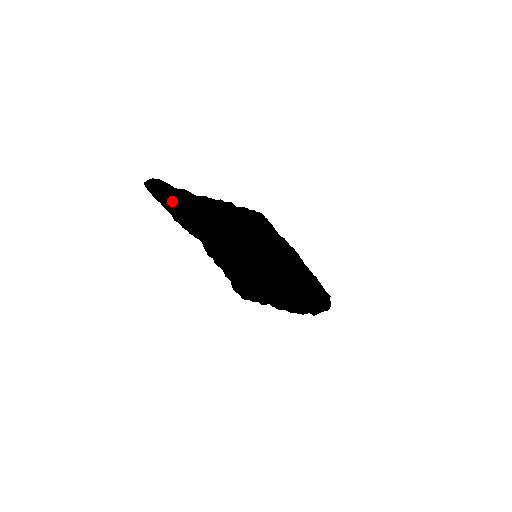
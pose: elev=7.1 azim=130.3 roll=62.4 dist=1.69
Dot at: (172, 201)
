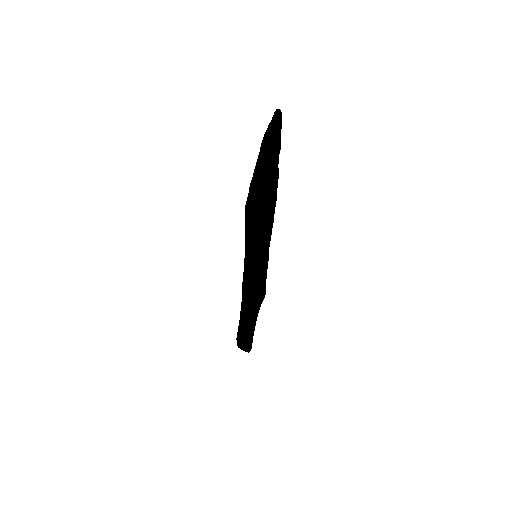
Dot at: (279, 146)
